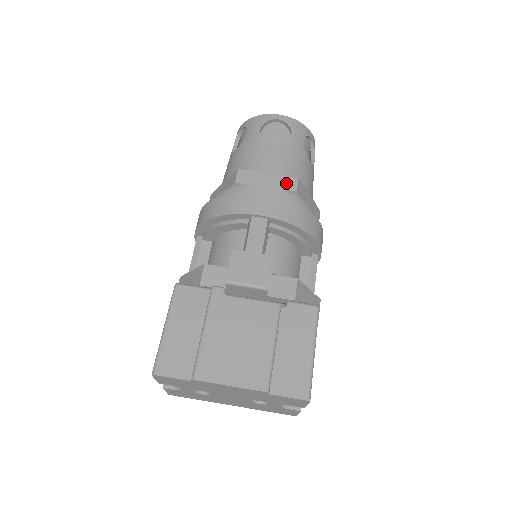
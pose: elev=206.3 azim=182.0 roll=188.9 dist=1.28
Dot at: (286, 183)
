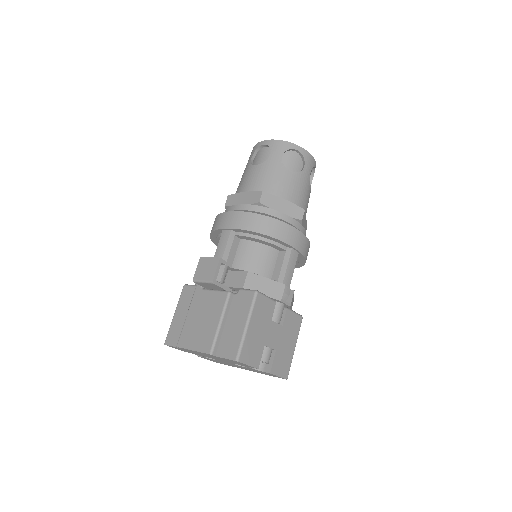
Dot at: (254, 197)
